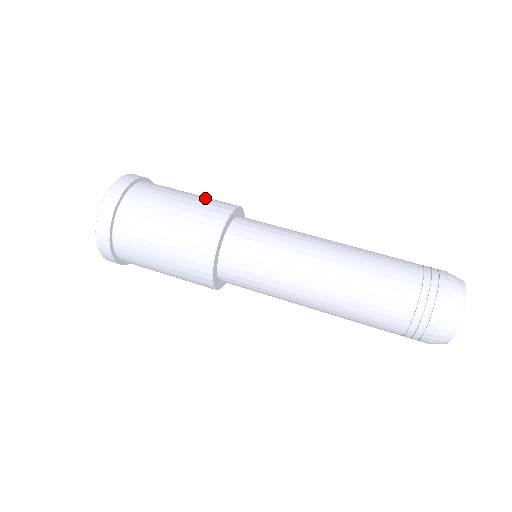
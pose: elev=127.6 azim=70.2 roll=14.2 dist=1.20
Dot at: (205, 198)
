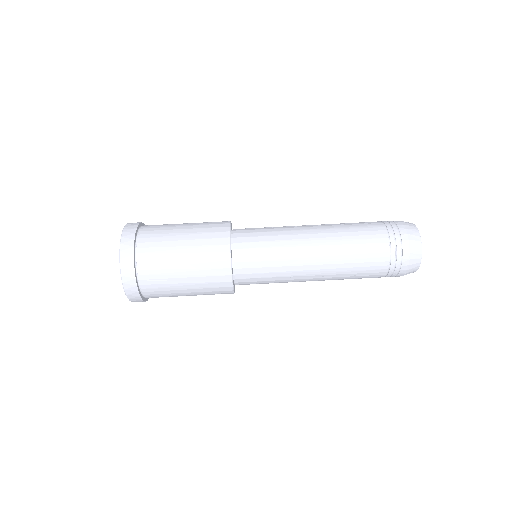
Dot at: (200, 250)
